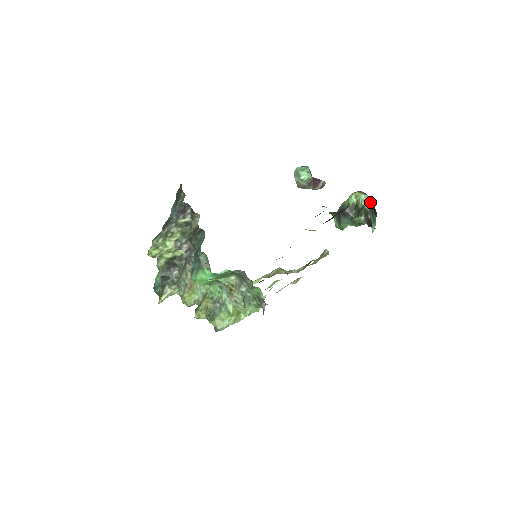
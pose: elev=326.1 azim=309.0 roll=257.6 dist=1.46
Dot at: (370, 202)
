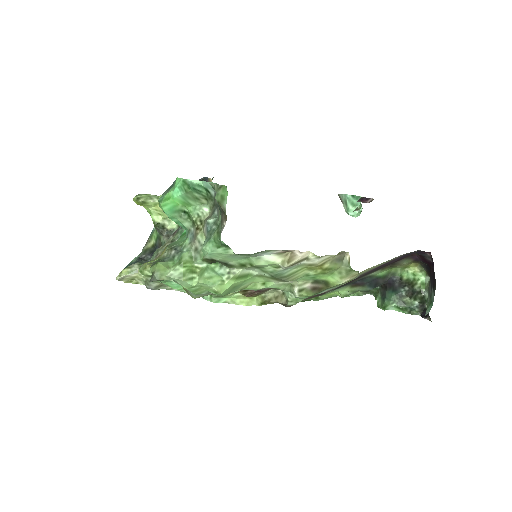
Dot at: (431, 277)
